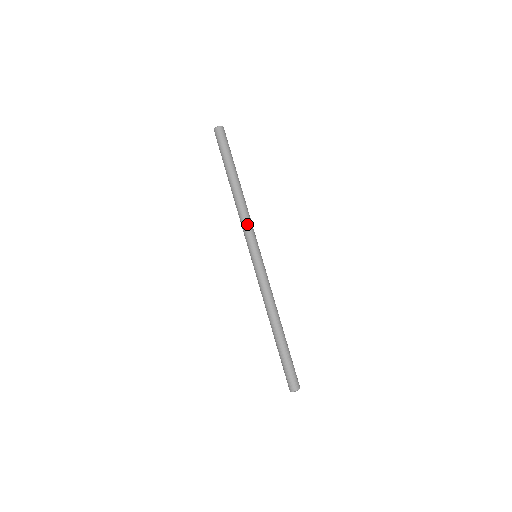
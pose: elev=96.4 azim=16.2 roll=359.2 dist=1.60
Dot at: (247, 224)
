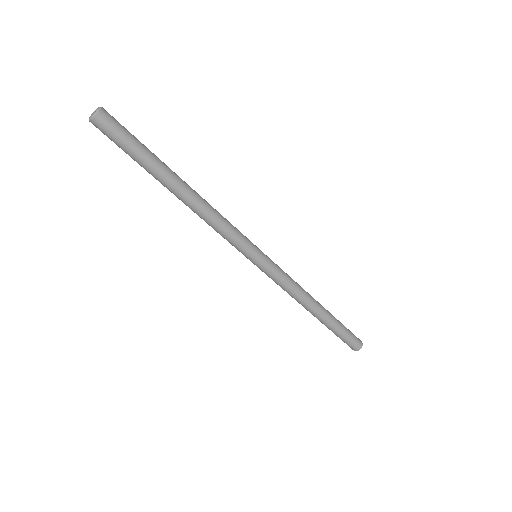
Dot at: (223, 234)
